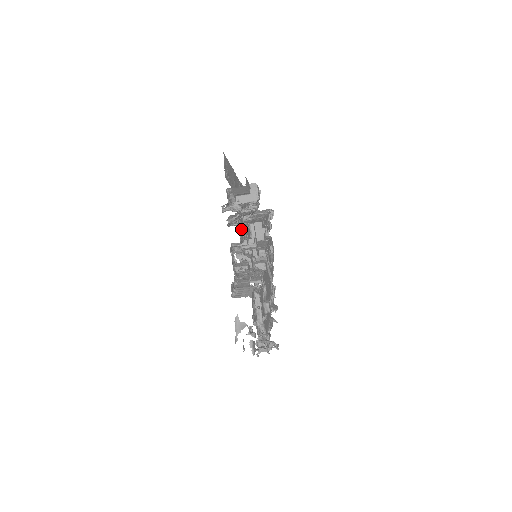
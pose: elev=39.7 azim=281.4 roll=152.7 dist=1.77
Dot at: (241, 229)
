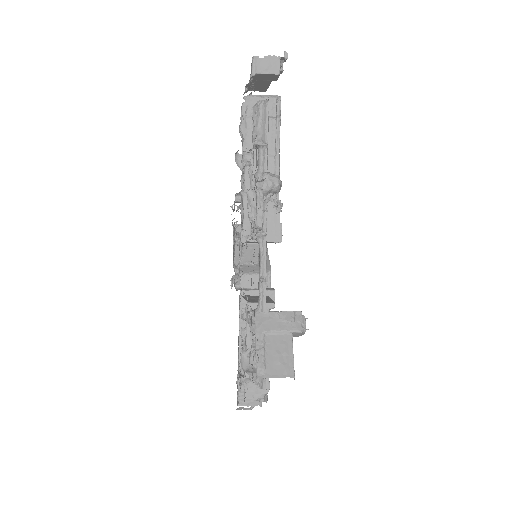
Dot at: occluded
